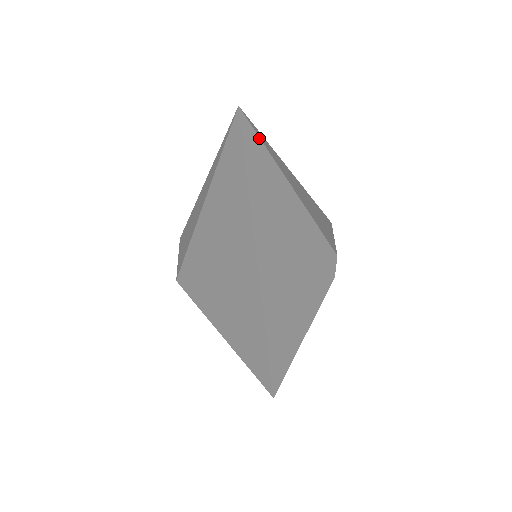
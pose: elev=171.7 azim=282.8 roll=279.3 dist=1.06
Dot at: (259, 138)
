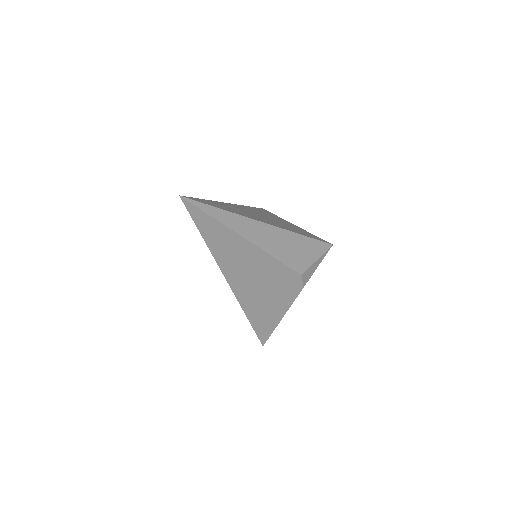
Dot at: (200, 209)
